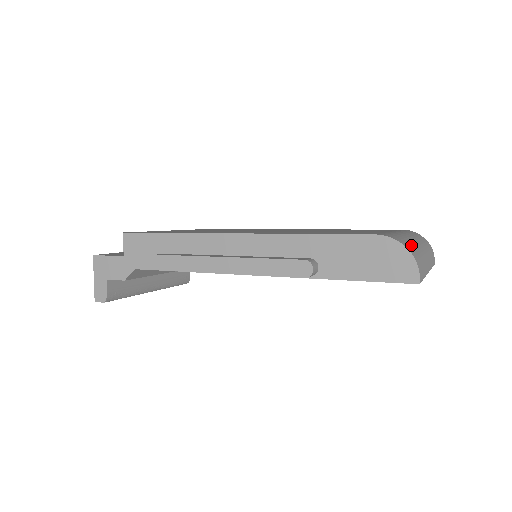
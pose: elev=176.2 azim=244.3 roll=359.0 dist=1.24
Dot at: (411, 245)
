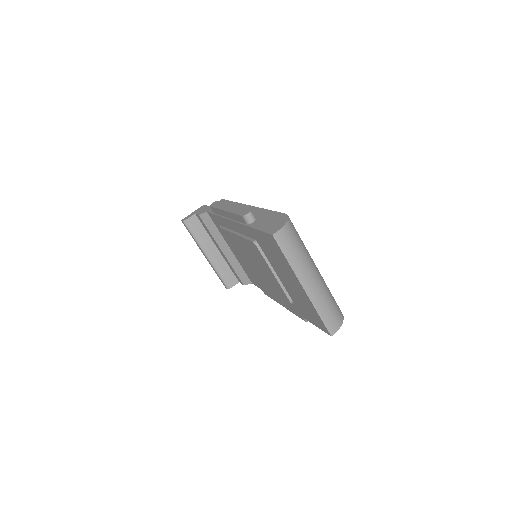
Dot at: (299, 241)
